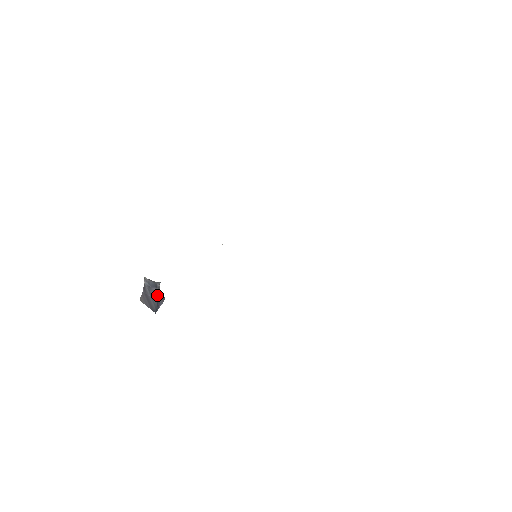
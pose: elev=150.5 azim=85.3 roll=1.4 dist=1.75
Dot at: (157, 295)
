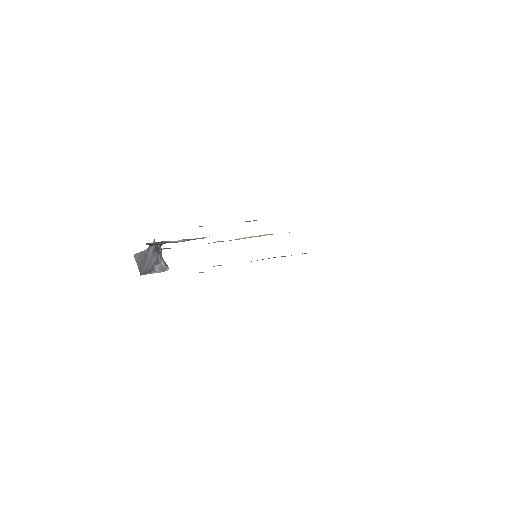
Dot at: (158, 261)
